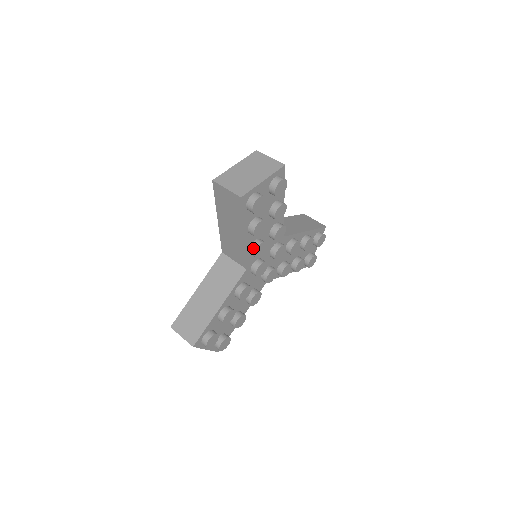
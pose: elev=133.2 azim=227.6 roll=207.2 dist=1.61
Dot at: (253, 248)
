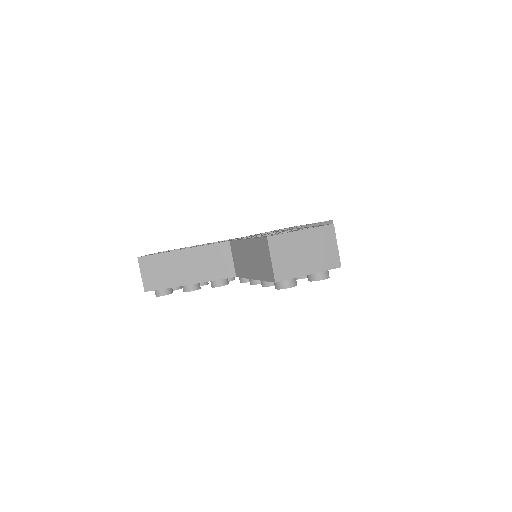
Dot at: (254, 280)
